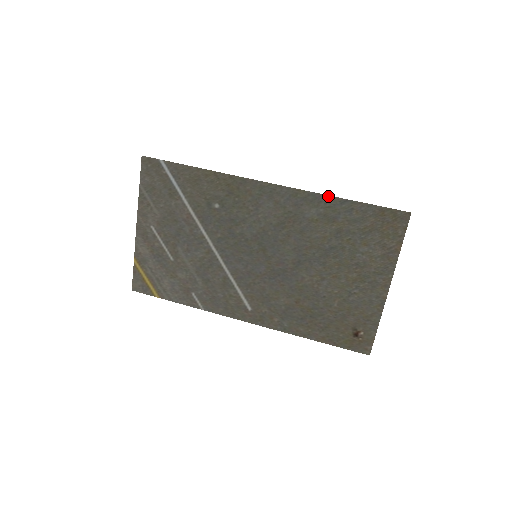
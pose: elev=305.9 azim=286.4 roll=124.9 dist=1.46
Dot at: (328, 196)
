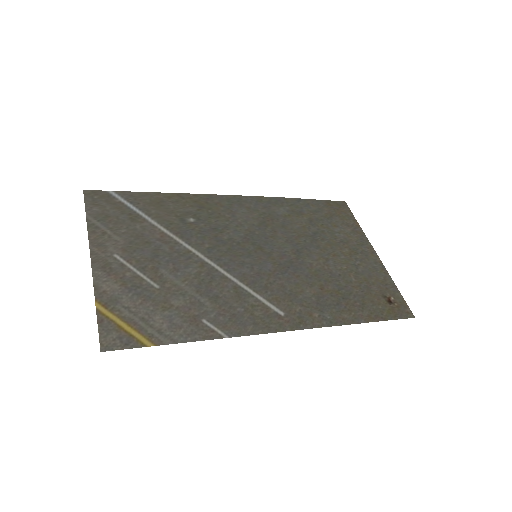
Dot at: (285, 198)
